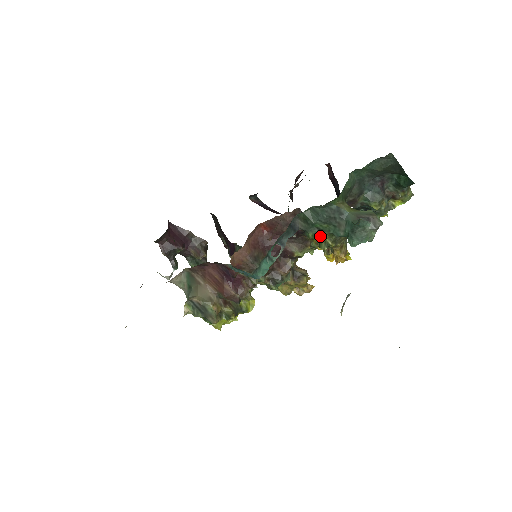
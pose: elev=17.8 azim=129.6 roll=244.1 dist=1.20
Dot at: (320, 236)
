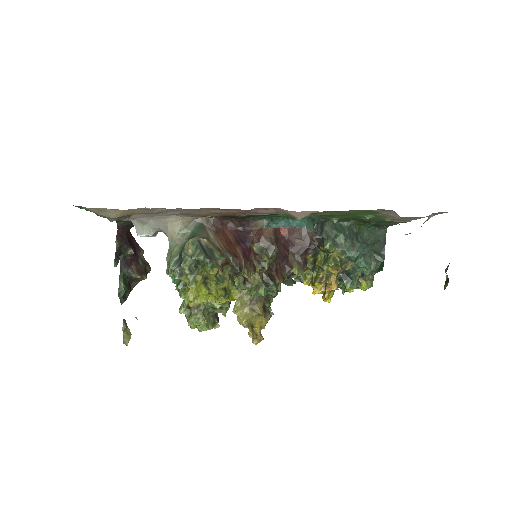
Dot at: (333, 251)
